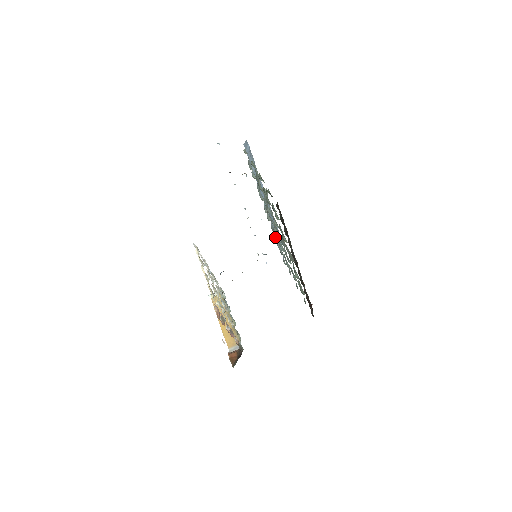
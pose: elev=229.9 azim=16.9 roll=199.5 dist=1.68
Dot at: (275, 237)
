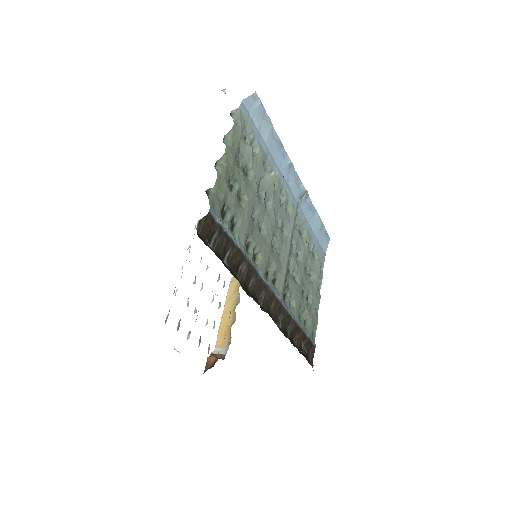
Dot at: (302, 235)
